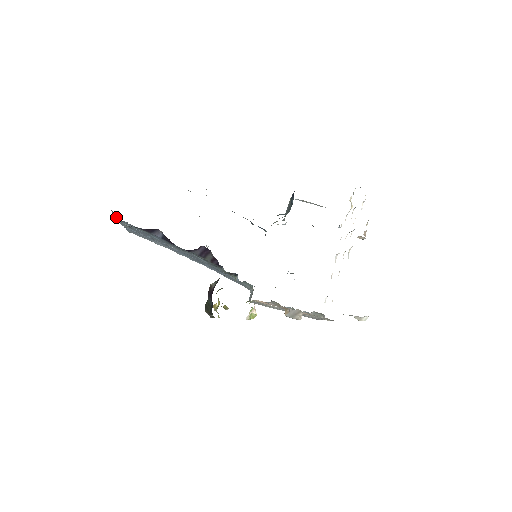
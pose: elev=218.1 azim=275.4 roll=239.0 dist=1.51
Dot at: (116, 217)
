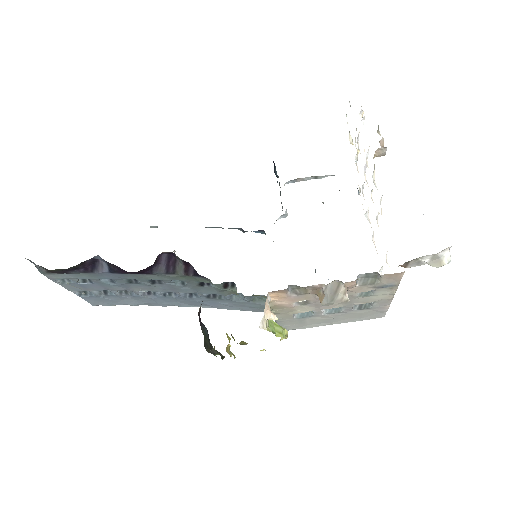
Dot at: (42, 270)
